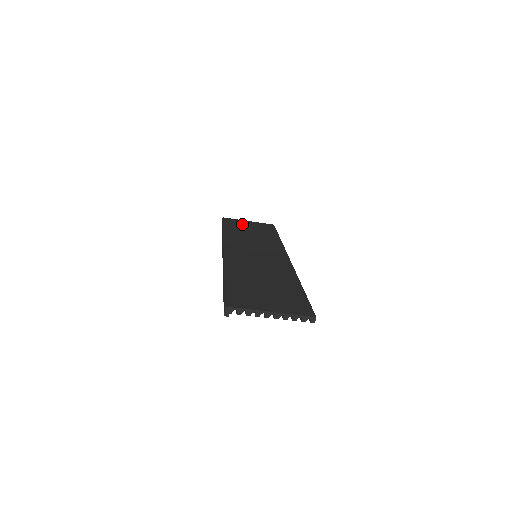
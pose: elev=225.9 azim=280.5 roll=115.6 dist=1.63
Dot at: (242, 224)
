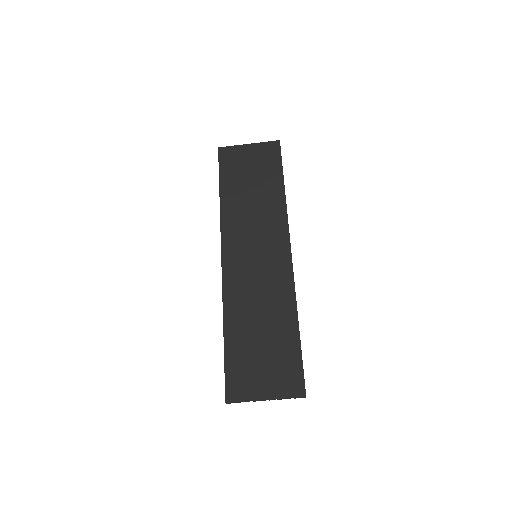
Dot at: (241, 162)
